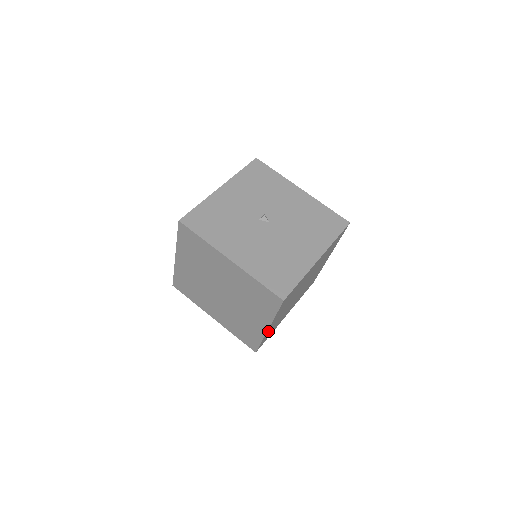
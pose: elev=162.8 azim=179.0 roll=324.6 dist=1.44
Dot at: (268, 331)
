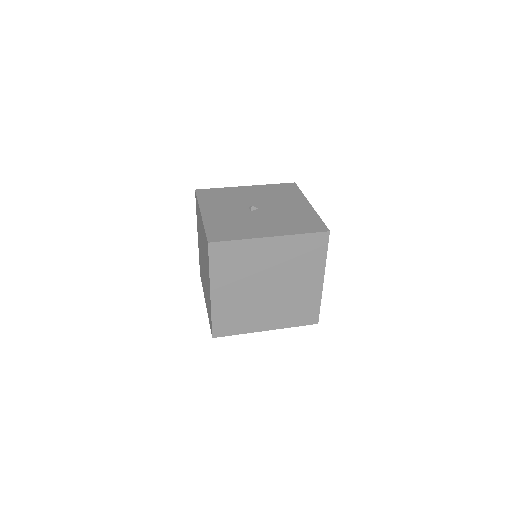
Dot at: occluded
